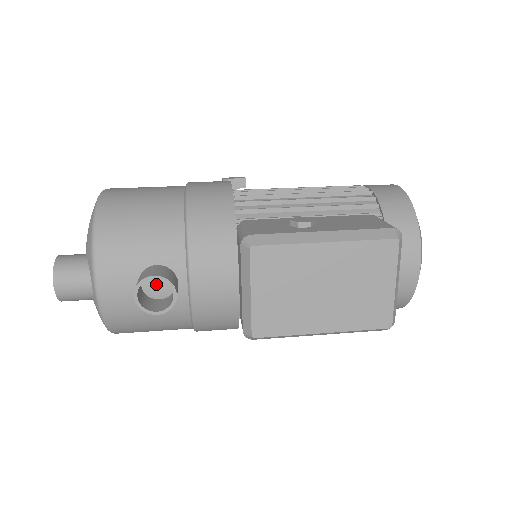
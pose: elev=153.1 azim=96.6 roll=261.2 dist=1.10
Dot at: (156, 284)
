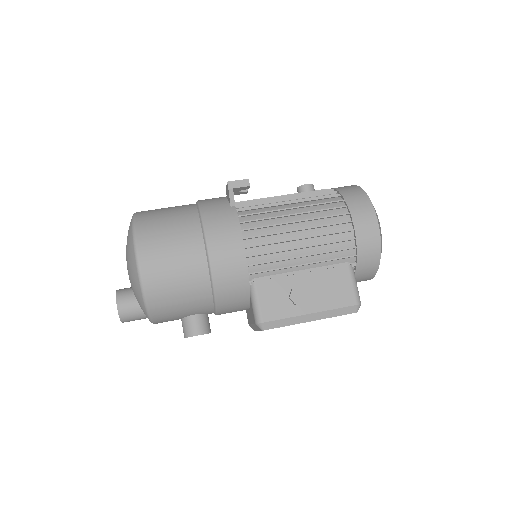
Dot at: occluded
